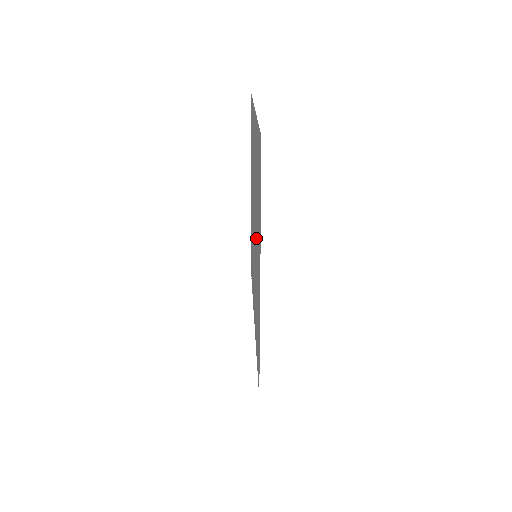
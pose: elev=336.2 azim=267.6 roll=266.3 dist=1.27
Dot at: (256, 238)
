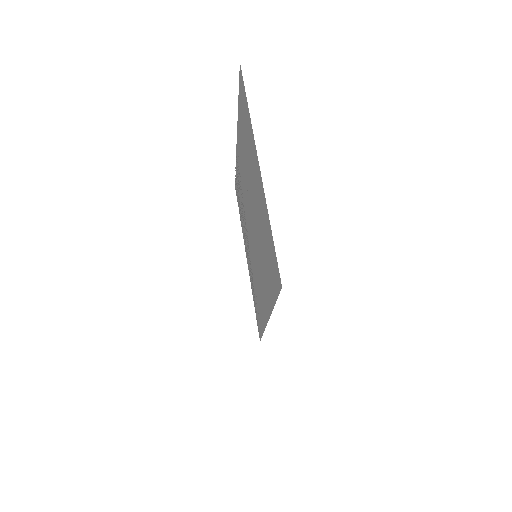
Dot at: (258, 257)
